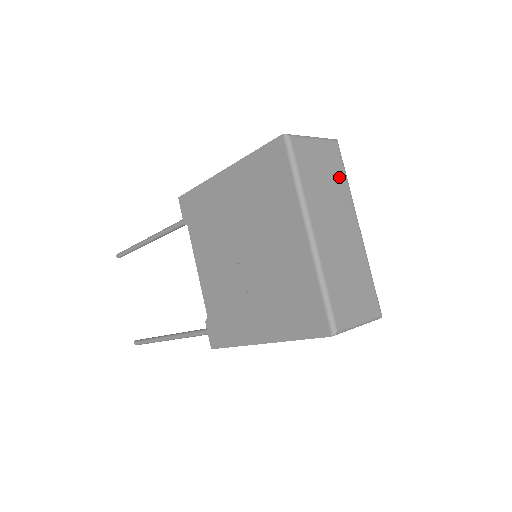
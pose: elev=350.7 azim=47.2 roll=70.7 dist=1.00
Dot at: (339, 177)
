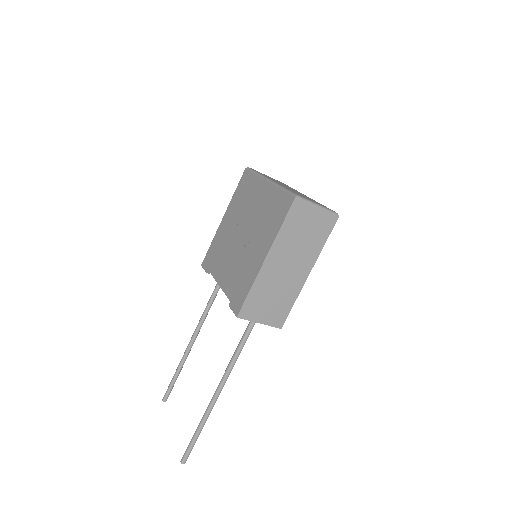
Dot at: occluded
